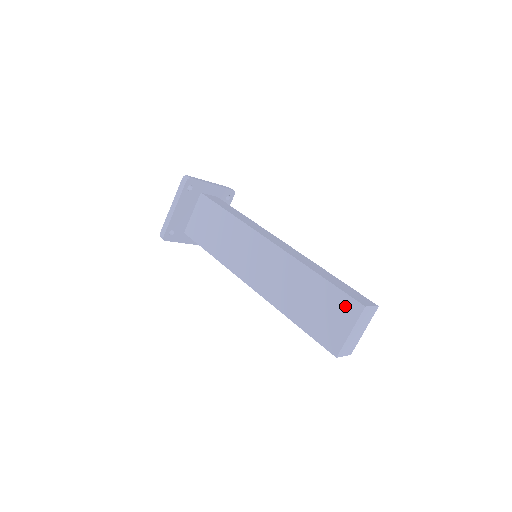
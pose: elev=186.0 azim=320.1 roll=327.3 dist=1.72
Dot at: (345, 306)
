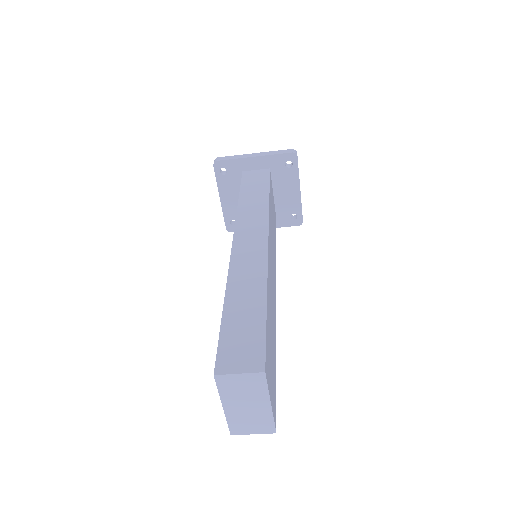
Dot at: occluded
